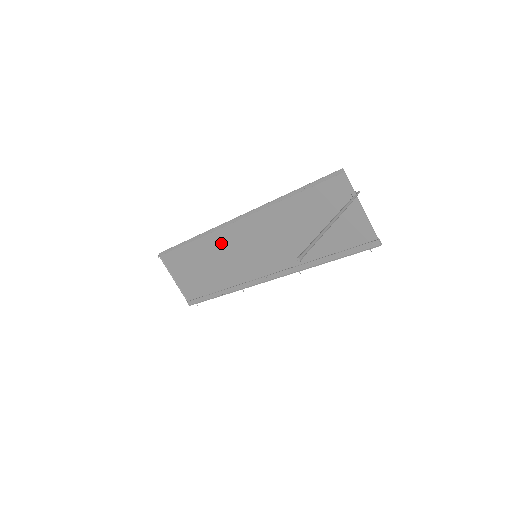
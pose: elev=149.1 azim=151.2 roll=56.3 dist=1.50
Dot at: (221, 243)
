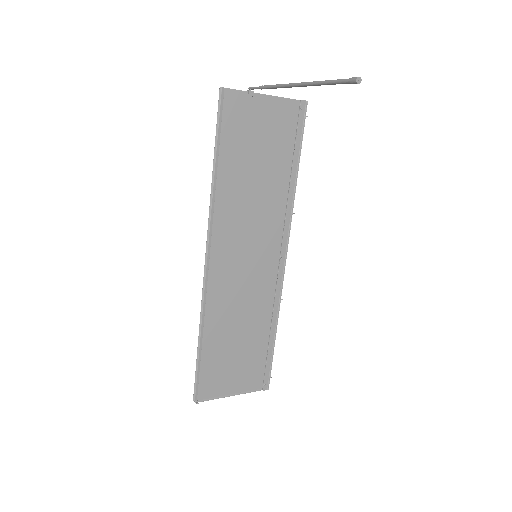
Dot at: (222, 296)
